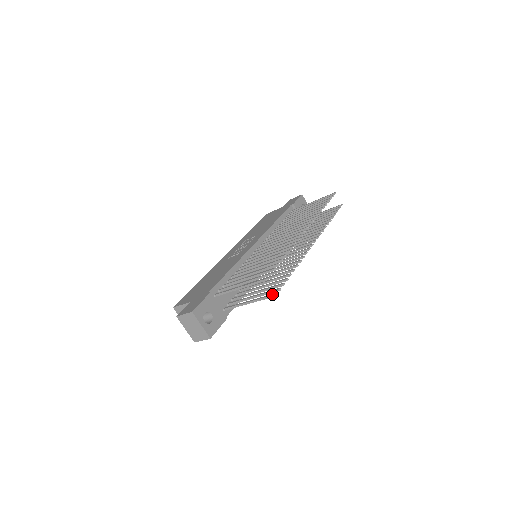
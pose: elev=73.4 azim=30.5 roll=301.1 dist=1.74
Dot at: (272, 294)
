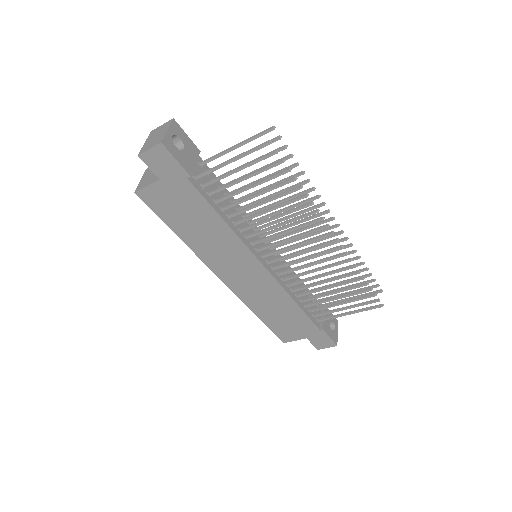
Dot at: (266, 143)
